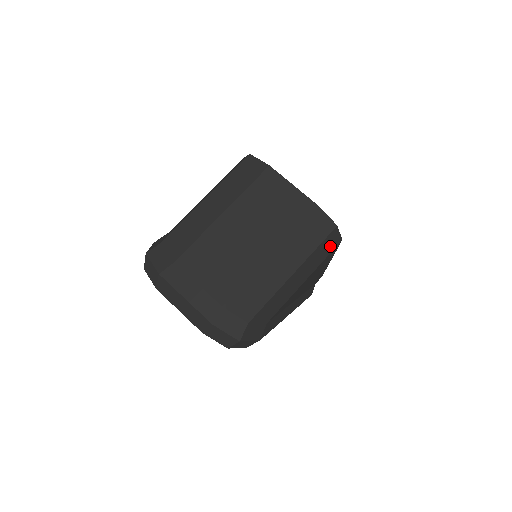
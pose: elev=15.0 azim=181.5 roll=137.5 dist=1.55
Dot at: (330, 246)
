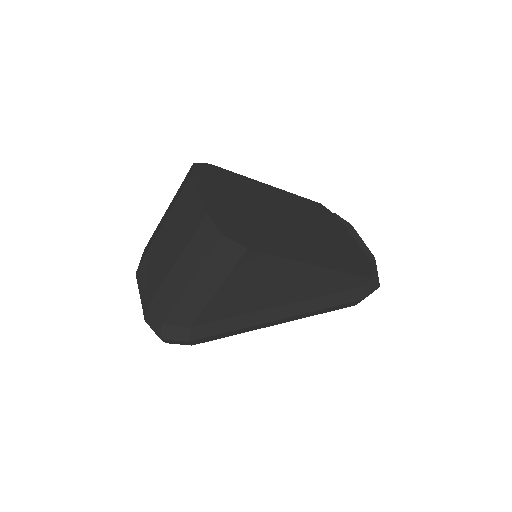
Dot at: (230, 256)
